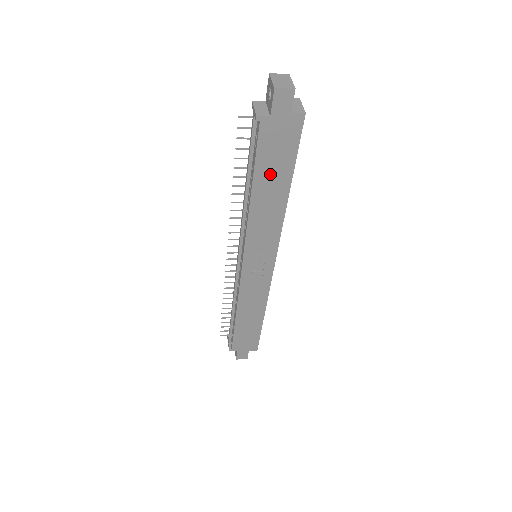
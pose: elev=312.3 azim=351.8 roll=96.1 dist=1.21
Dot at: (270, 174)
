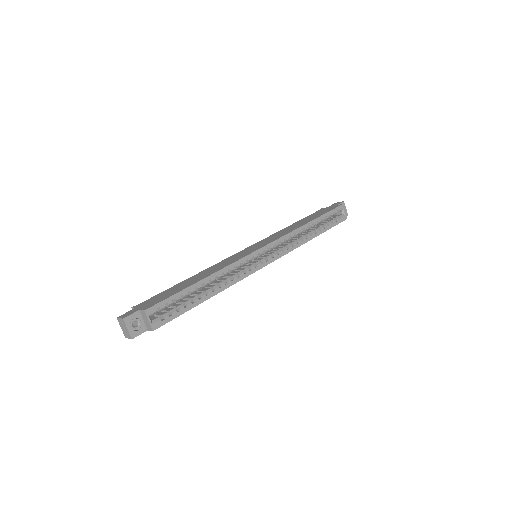
Dot at: occluded
